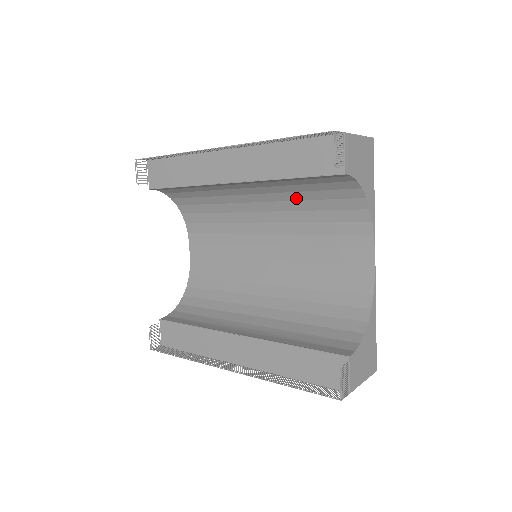
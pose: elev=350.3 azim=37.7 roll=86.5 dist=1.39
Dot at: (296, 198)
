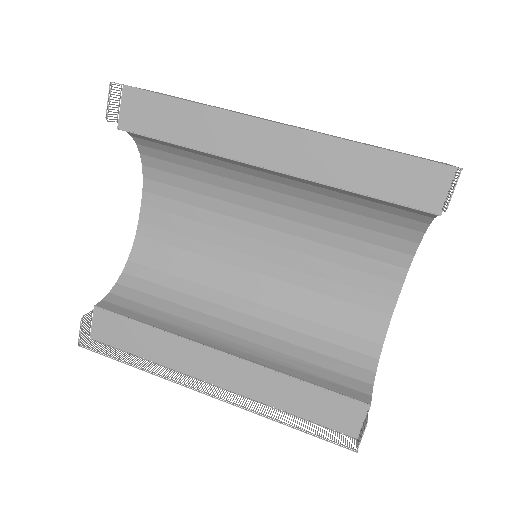
Dot at: (335, 205)
